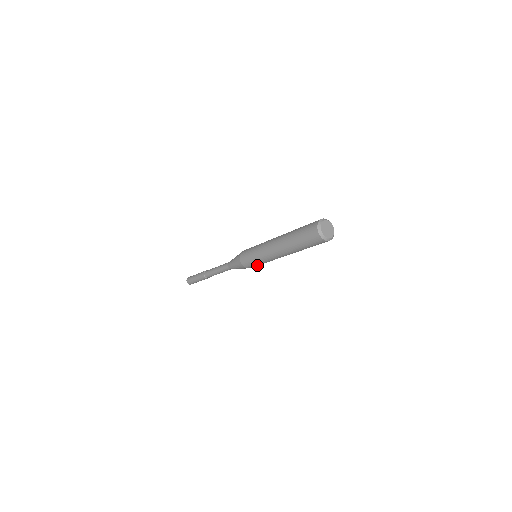
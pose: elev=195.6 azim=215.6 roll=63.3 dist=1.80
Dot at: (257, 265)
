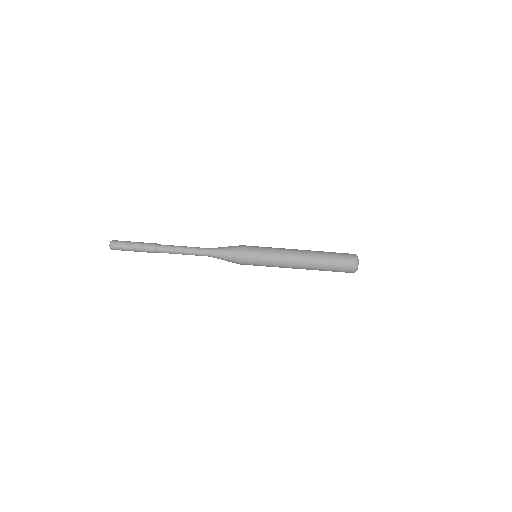
Dot at: (256, 255)
